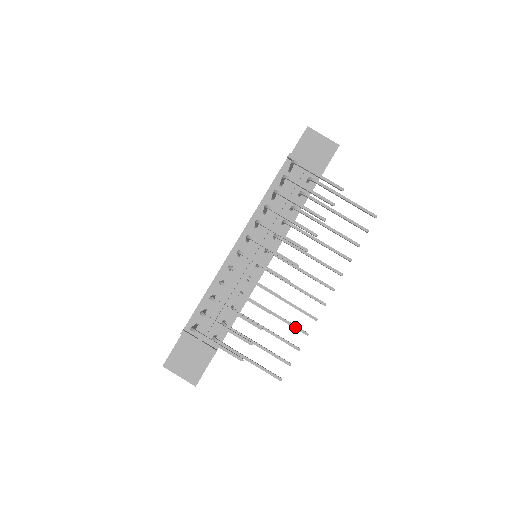
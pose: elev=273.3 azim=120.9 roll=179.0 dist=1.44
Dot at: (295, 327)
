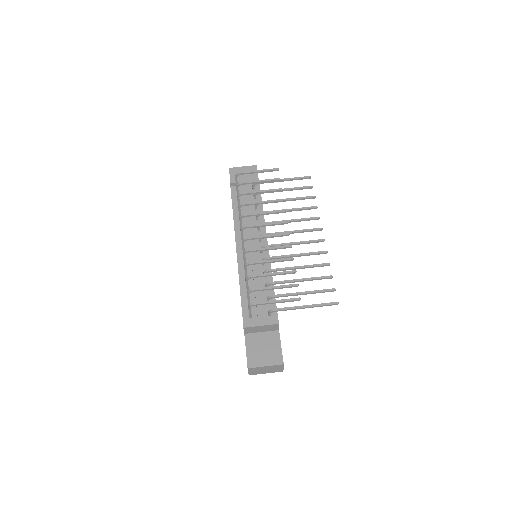
Dot at: (317, 265)
